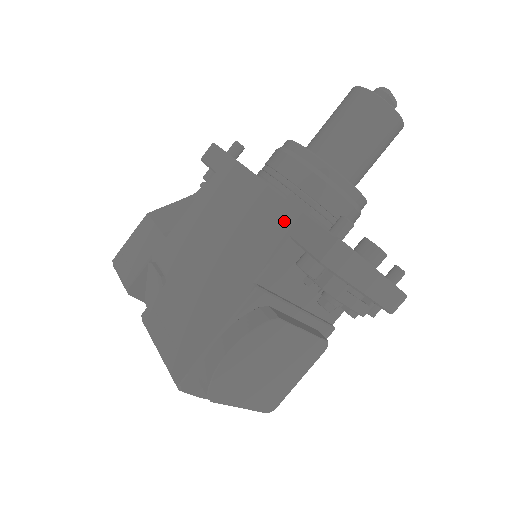
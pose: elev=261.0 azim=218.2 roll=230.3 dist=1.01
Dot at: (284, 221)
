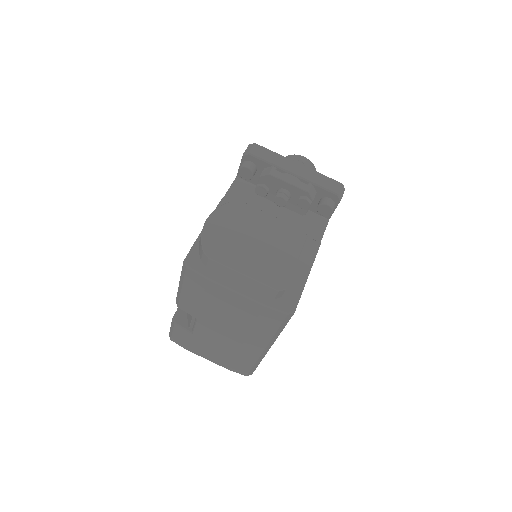
Dot at: occluded
